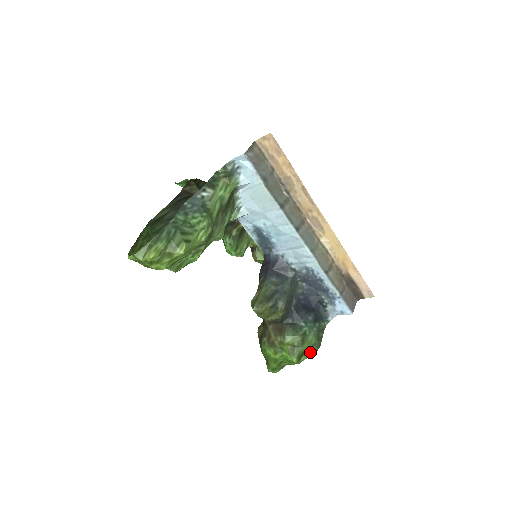
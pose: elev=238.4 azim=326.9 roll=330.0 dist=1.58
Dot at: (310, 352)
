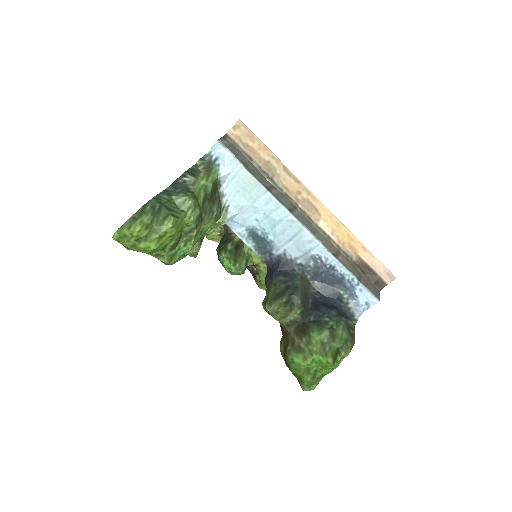
Dot at: (345, 349)
